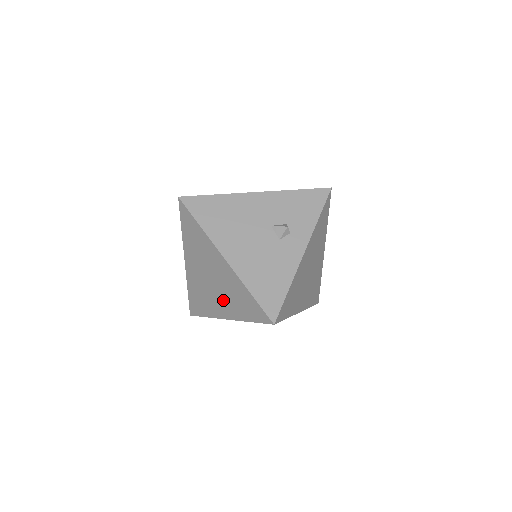
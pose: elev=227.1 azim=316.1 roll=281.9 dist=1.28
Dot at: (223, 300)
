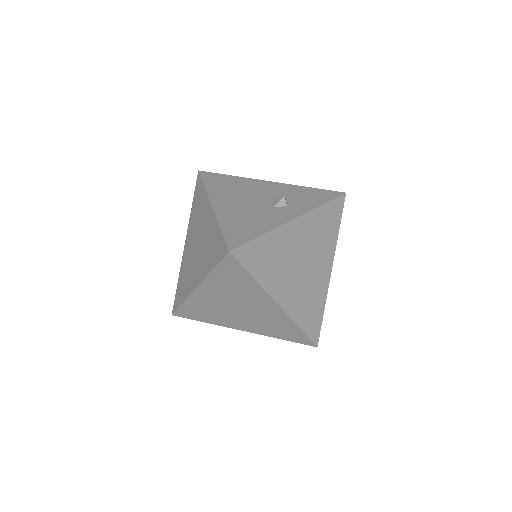
Dot at: (199, 262)
